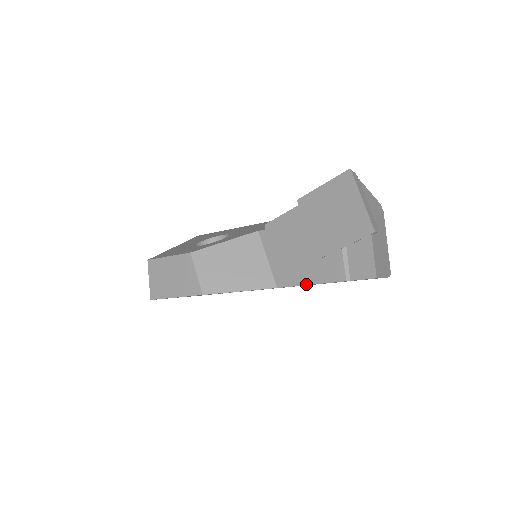
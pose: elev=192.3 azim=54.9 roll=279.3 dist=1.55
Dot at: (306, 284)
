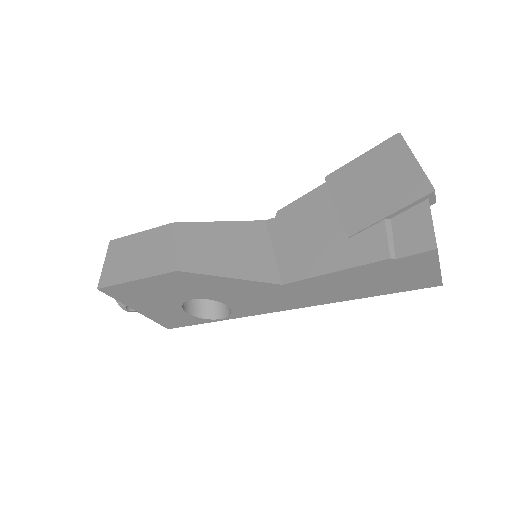
Dot at: (327, 272)
